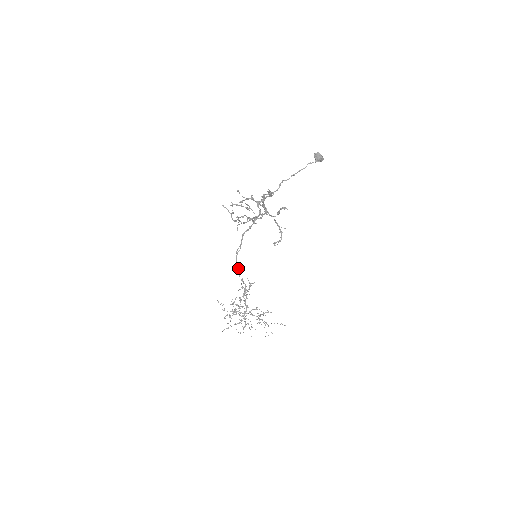
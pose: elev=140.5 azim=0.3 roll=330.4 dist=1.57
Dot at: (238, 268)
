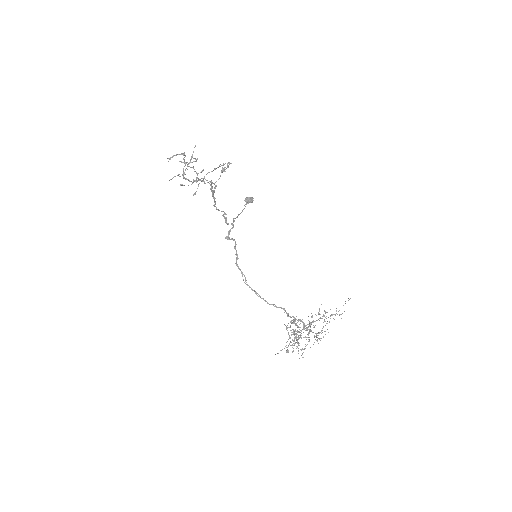
Dot at: (260, 297)
